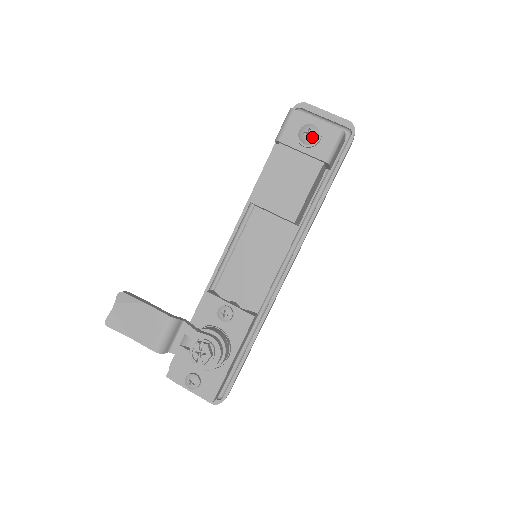
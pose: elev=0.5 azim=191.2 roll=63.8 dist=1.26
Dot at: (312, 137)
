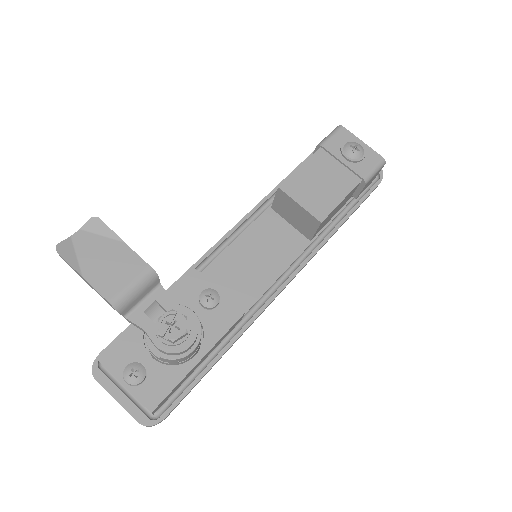
Dot at: (357, 152)
